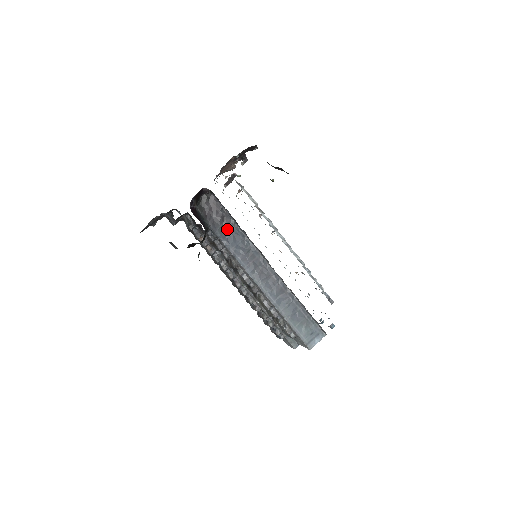
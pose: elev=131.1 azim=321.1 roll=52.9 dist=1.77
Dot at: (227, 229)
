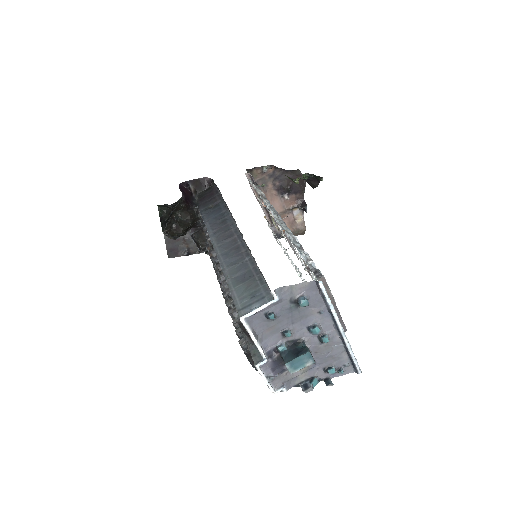
Dot at: (213, 207)
